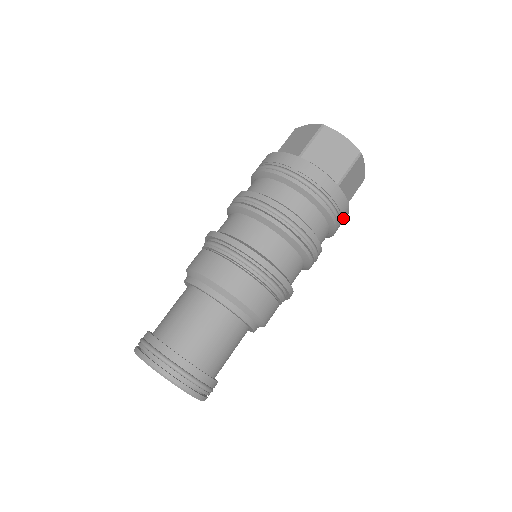
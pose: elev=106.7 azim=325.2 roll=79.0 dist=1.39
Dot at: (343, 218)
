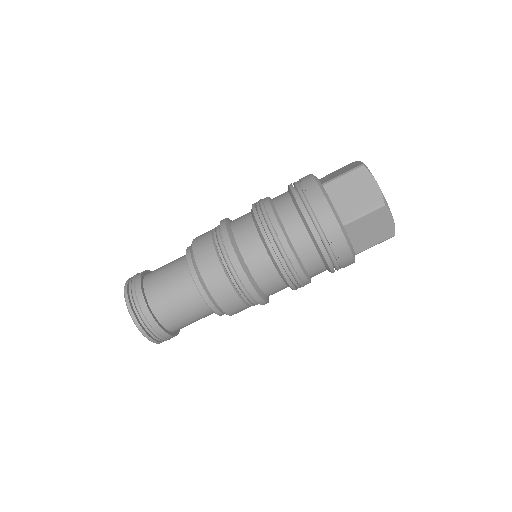
Dot at: occluded
